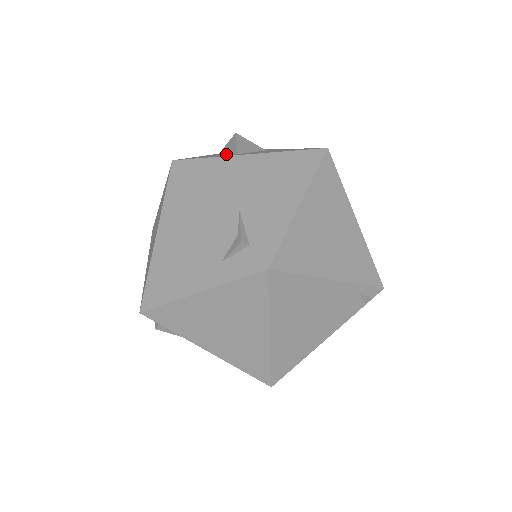
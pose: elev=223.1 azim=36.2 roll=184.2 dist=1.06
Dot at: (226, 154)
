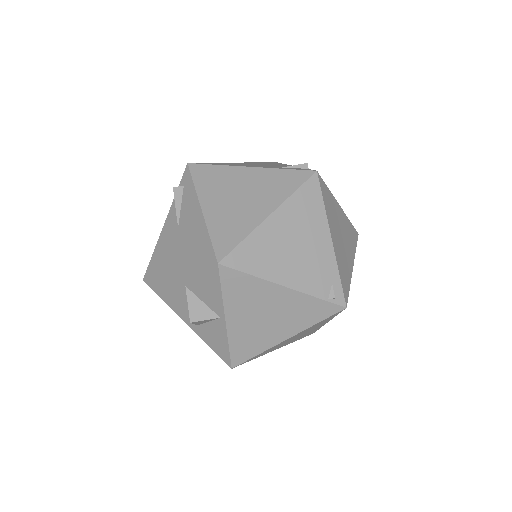
Dot at: occluded
